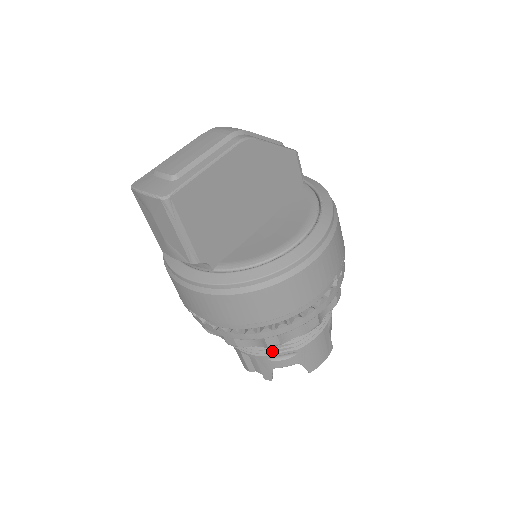
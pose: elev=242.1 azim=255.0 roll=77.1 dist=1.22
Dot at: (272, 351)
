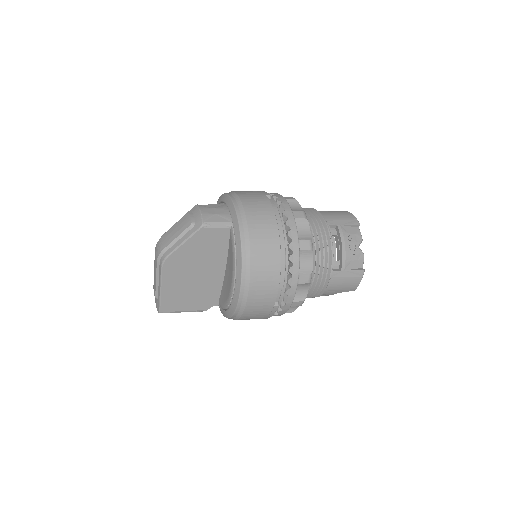
Dot at: occluded
